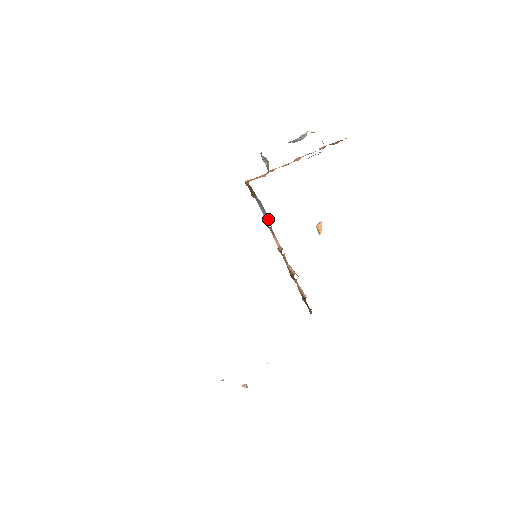
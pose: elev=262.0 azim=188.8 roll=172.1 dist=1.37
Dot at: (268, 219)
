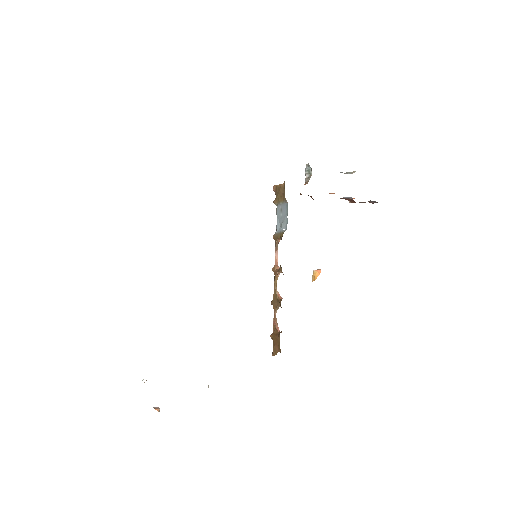
Dot at: (285, 227)
